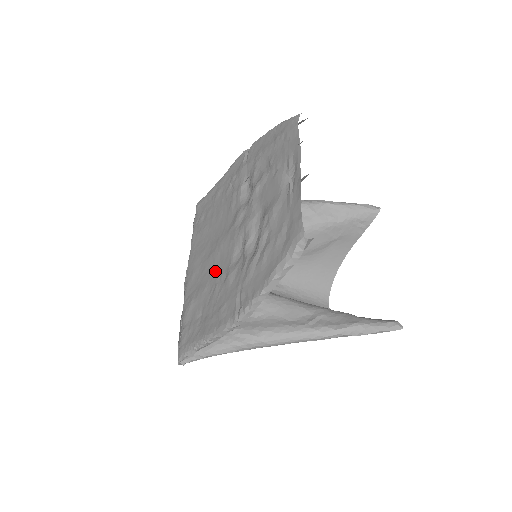
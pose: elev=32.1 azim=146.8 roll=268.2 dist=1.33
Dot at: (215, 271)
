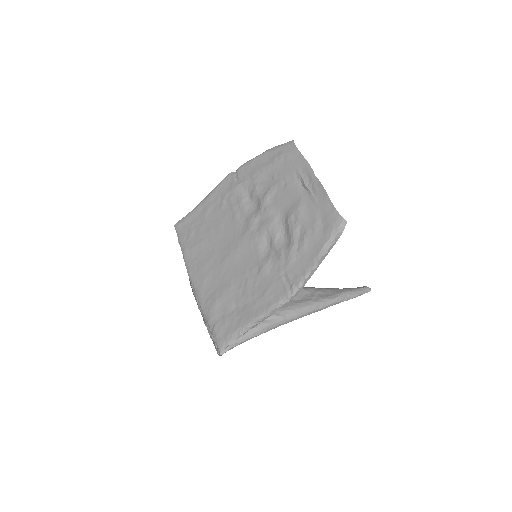
Dot at: (239, 269)
